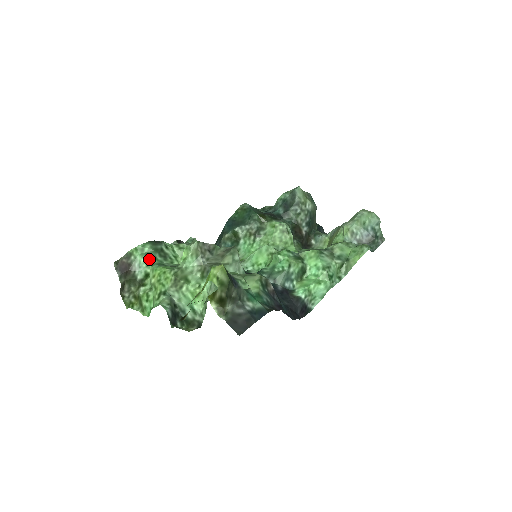
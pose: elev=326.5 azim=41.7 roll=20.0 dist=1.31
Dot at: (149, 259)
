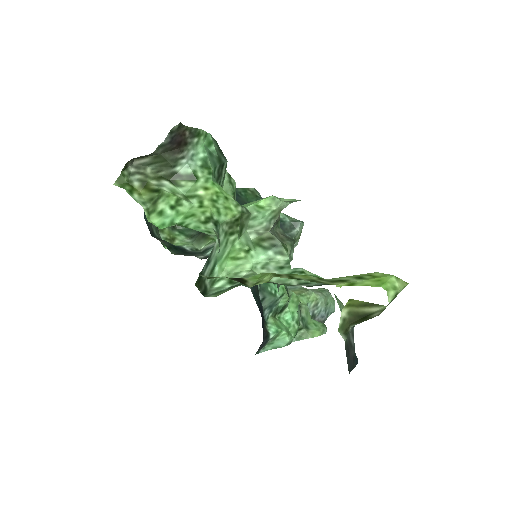
Dot at: (210, 162)
